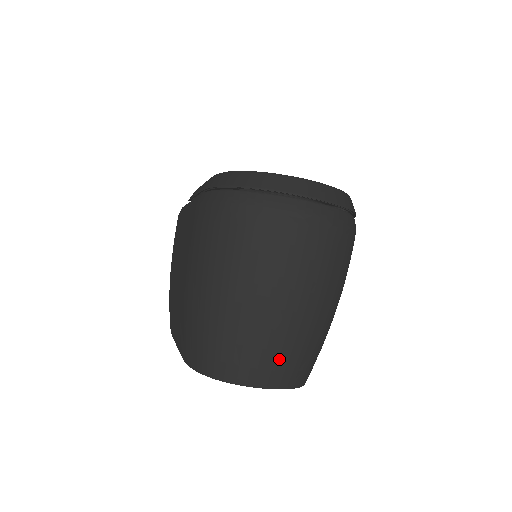
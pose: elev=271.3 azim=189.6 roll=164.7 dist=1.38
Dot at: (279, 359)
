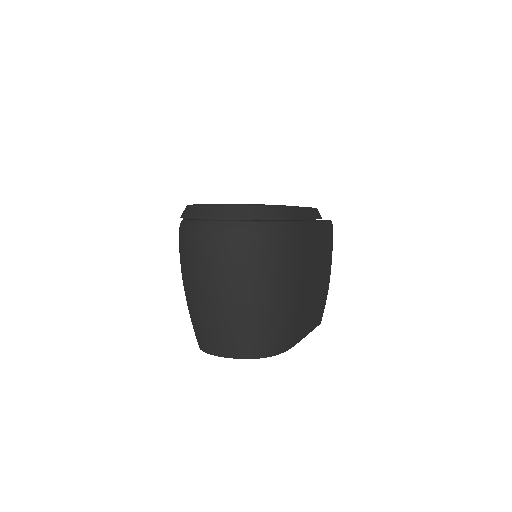
Dot at: (226, 337)
